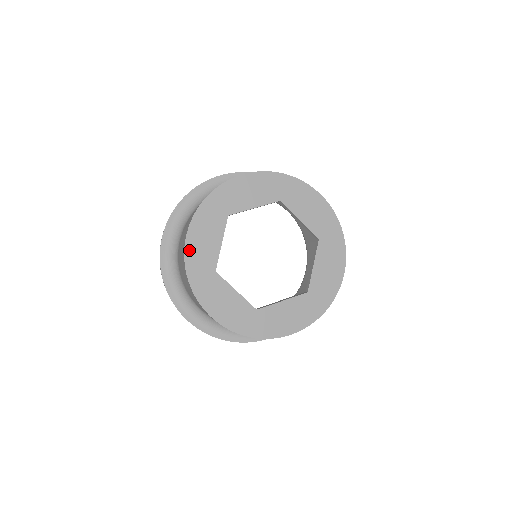
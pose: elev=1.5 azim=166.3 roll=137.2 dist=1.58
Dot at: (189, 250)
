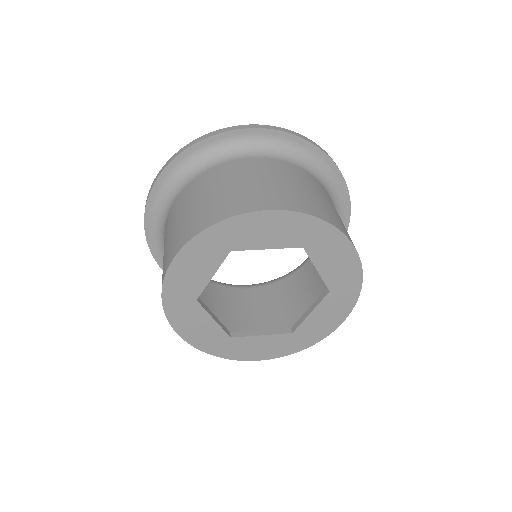
Dot at: (171, 276)
